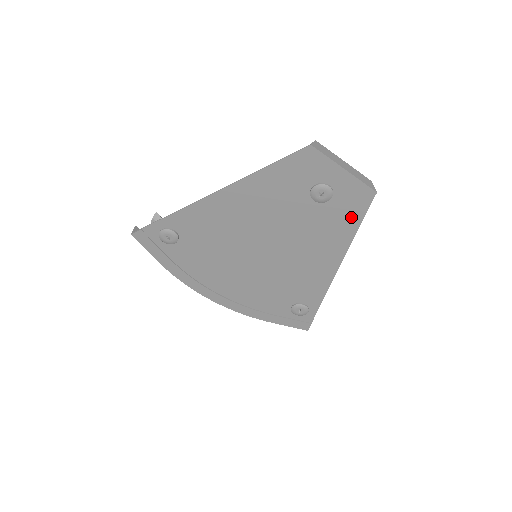
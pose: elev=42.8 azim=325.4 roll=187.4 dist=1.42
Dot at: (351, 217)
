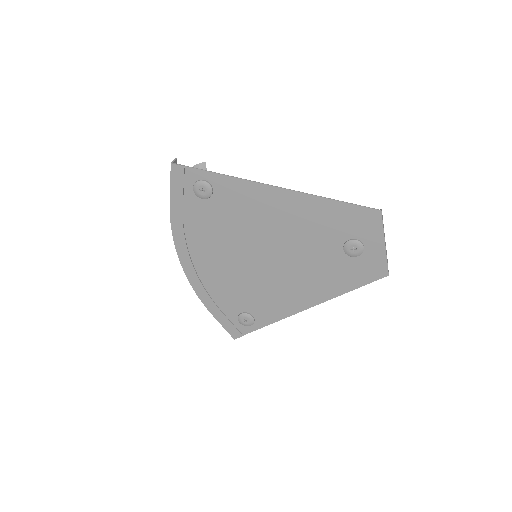
Dot at: (355, 279)
